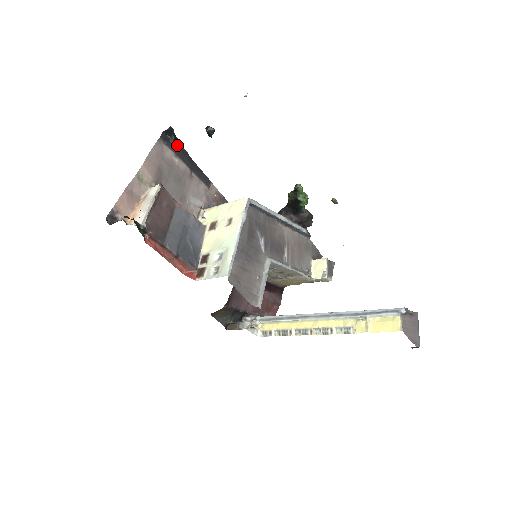
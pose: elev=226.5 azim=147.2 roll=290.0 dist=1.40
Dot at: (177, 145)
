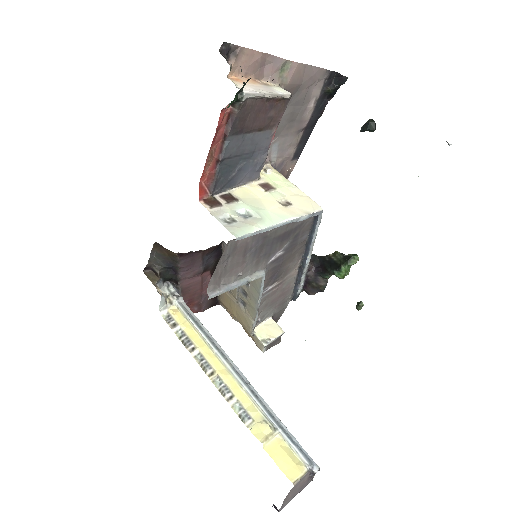
Dot at: (327, 97)
